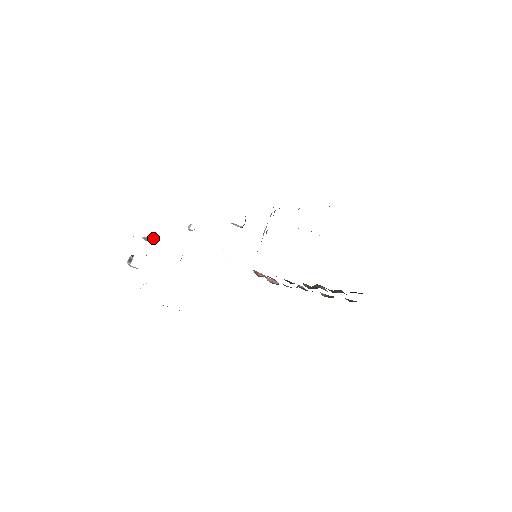
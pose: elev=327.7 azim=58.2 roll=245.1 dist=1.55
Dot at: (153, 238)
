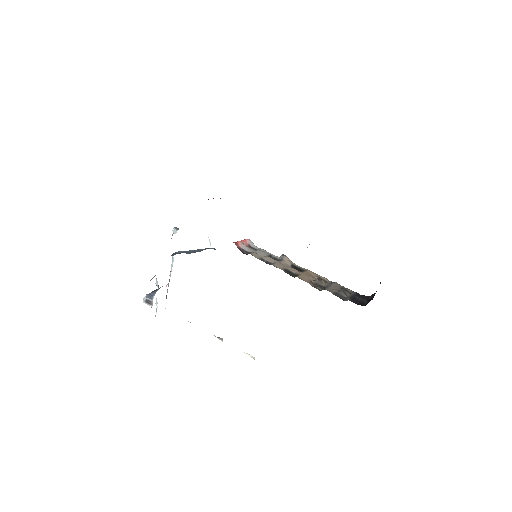
Dot at: occluded
